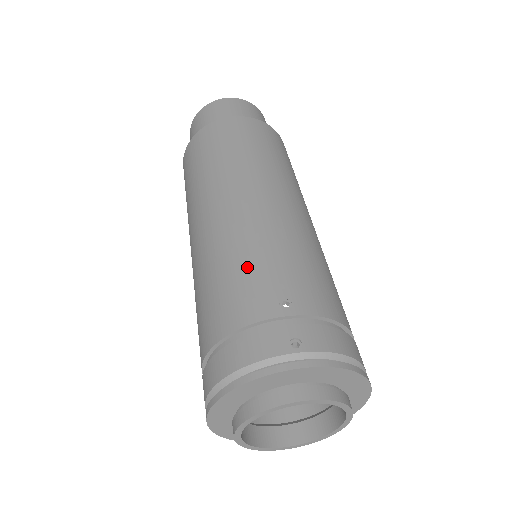
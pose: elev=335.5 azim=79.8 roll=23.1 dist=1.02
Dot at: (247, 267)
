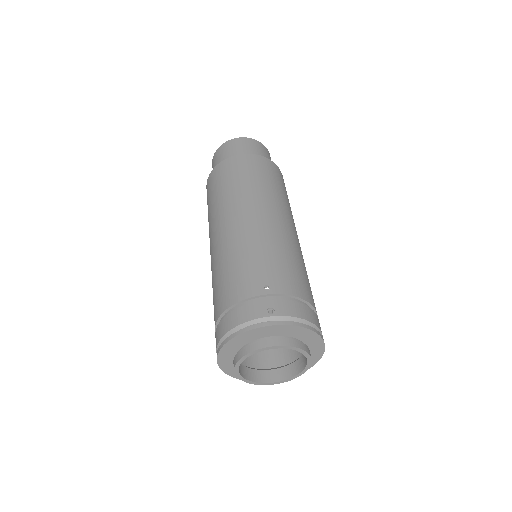
Dot at: (244, 263)
